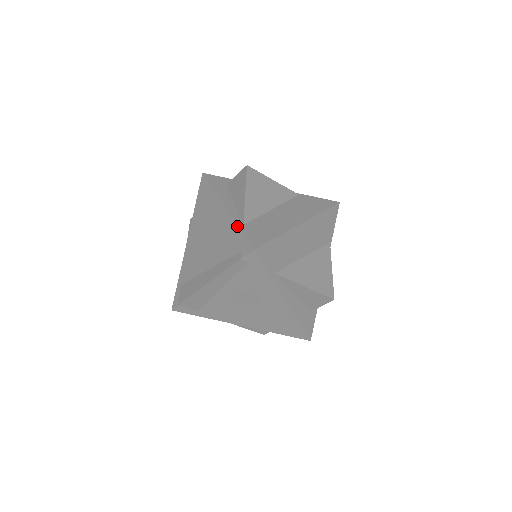
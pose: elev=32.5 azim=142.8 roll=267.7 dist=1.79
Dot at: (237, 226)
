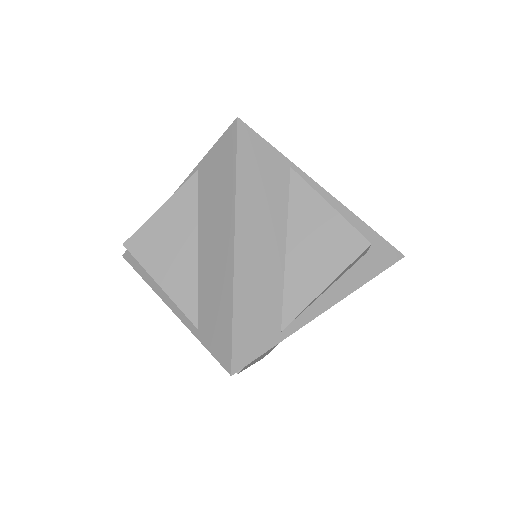
Dot at: occluded
